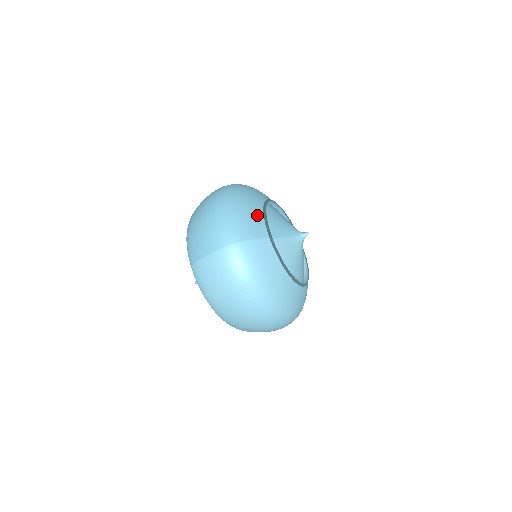
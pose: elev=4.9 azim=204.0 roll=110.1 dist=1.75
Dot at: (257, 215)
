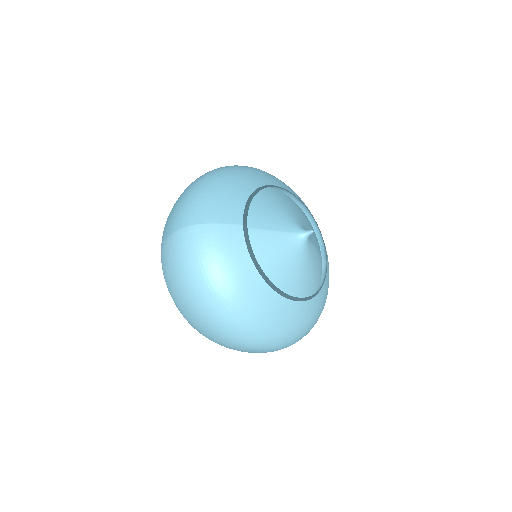
Dot at: (237, 197)
